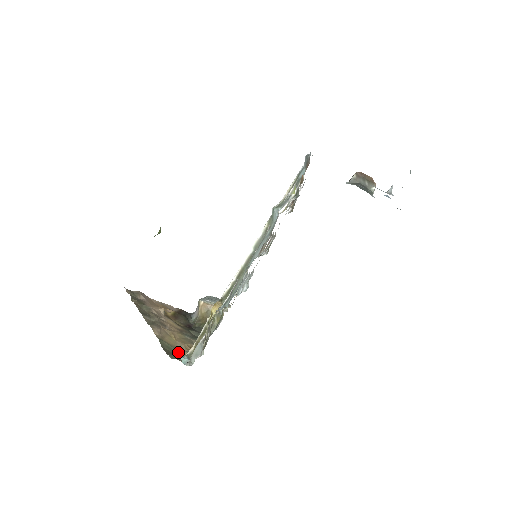
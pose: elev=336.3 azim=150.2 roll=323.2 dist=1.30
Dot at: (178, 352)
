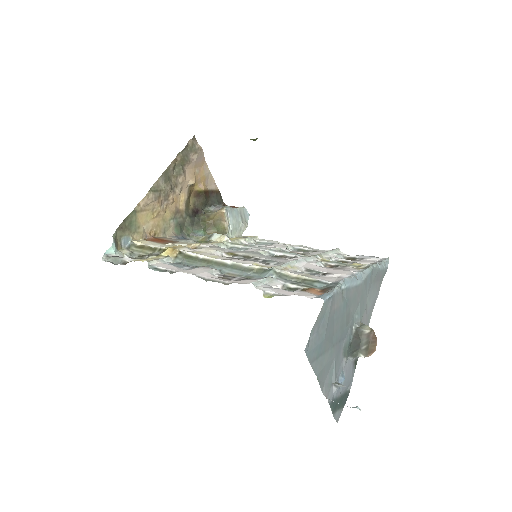
Dot at: (132, 233)
